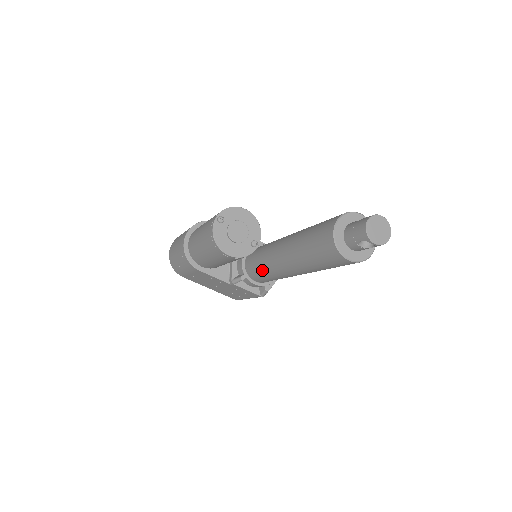
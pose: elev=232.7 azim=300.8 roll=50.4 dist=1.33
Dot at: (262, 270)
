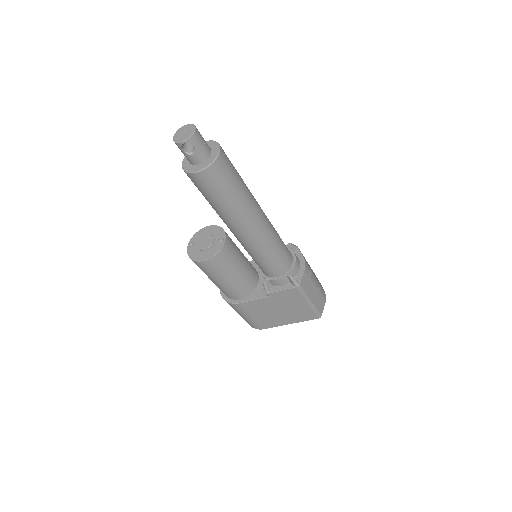
Dot at: (254, 258)
